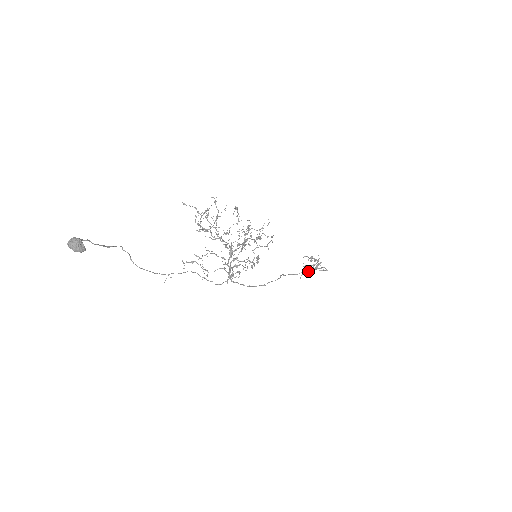
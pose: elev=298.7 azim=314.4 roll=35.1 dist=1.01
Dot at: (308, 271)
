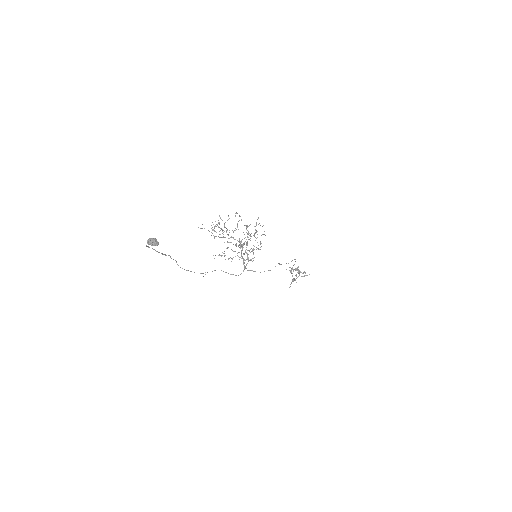
Dot at: (294, 278)
